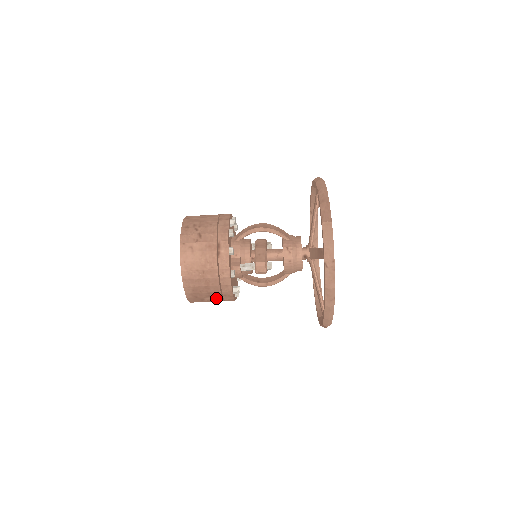
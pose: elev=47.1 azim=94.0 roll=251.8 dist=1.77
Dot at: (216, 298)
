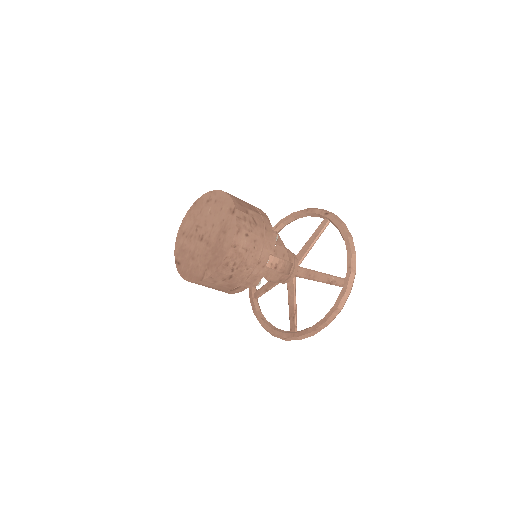
Dot at: occluded
